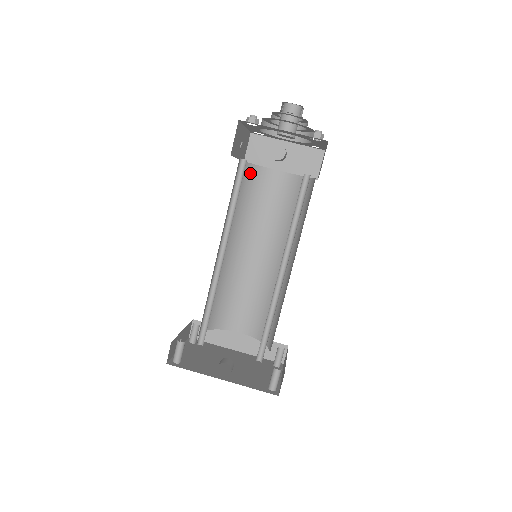
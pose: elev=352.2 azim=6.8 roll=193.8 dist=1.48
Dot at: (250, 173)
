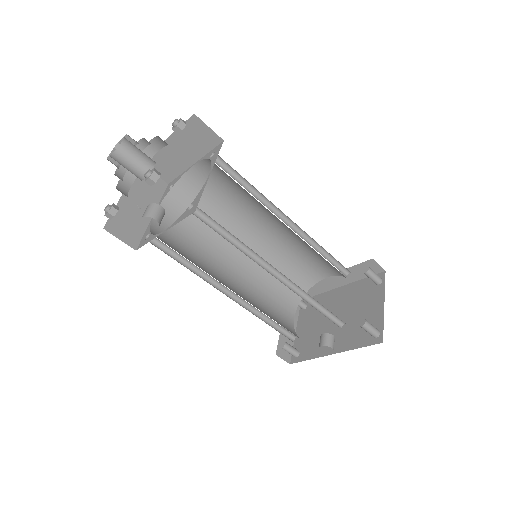
Dot at: (179, 197)
